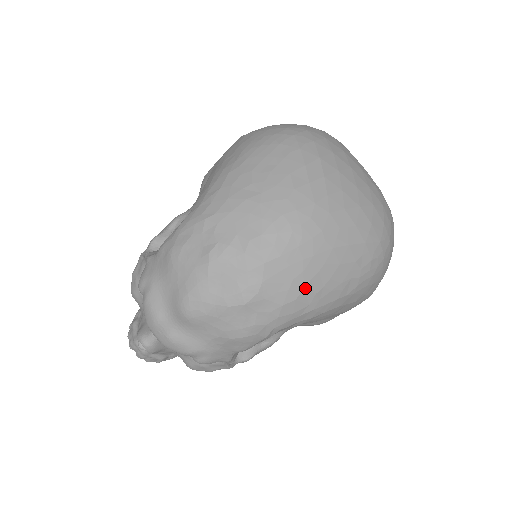
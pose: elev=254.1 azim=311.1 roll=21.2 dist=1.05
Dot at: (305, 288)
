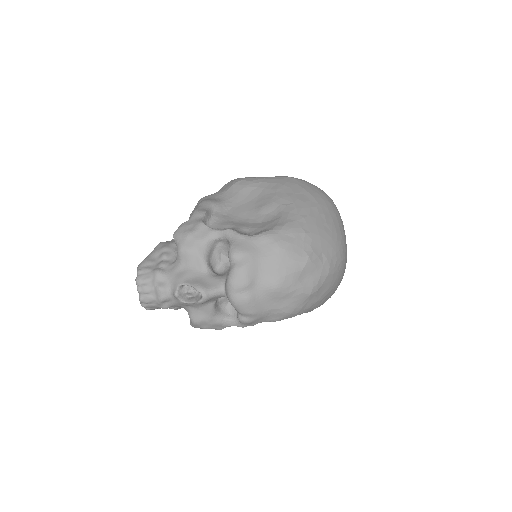
Dot at: (327, 295)
